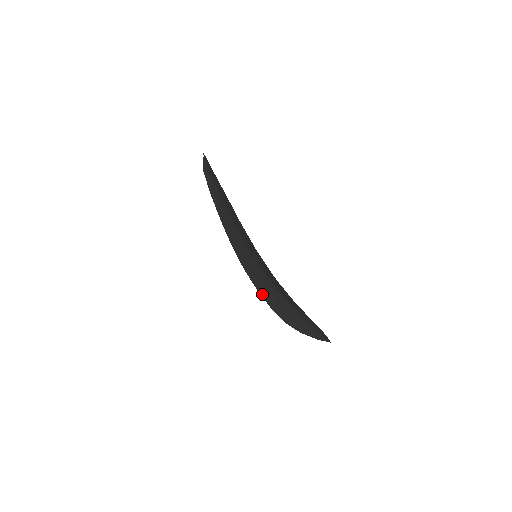
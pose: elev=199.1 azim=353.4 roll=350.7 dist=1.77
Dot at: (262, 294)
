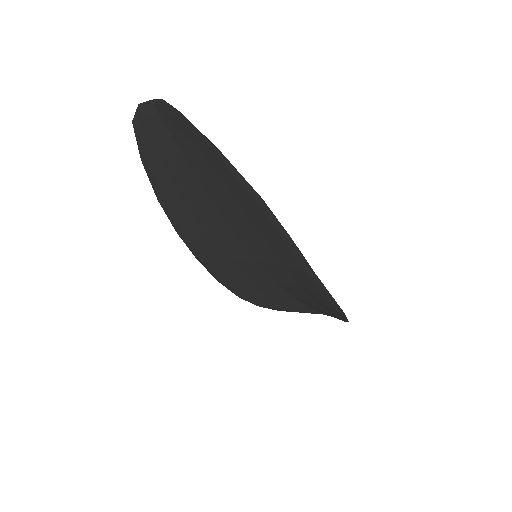
Dot at: (229, 285)
